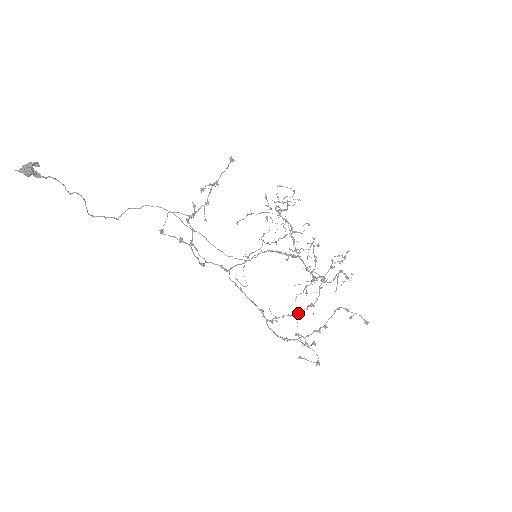
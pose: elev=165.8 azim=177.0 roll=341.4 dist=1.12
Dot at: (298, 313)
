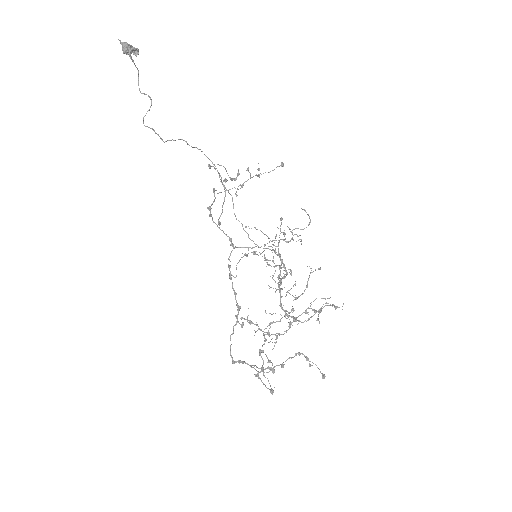
Dot at: (267, 333)
